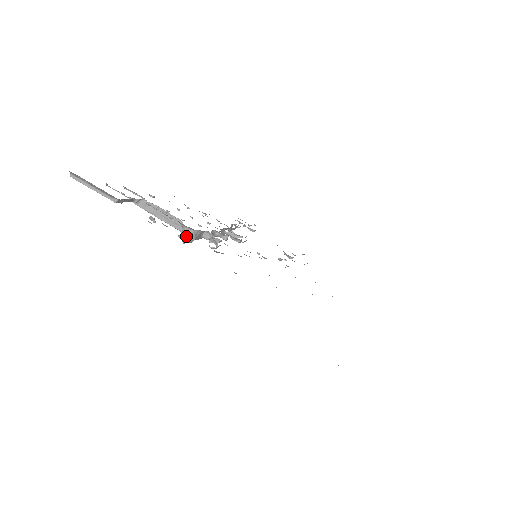
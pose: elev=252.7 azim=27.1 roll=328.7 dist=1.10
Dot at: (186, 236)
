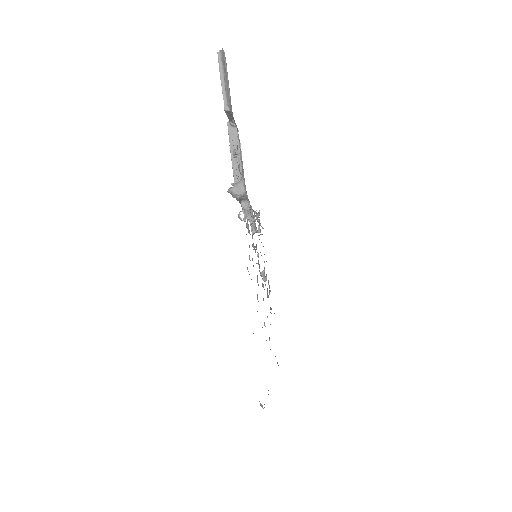
Dot at: (236, 189)
